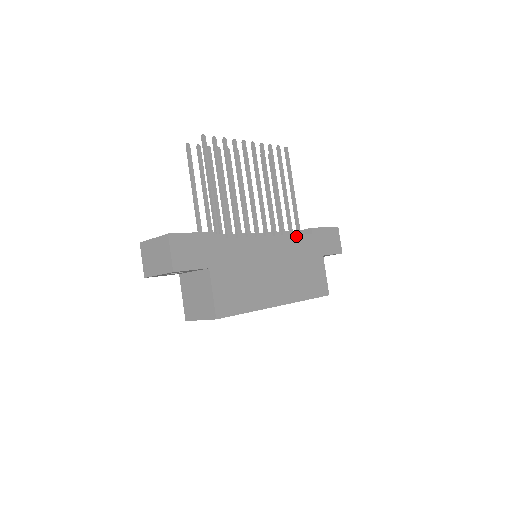
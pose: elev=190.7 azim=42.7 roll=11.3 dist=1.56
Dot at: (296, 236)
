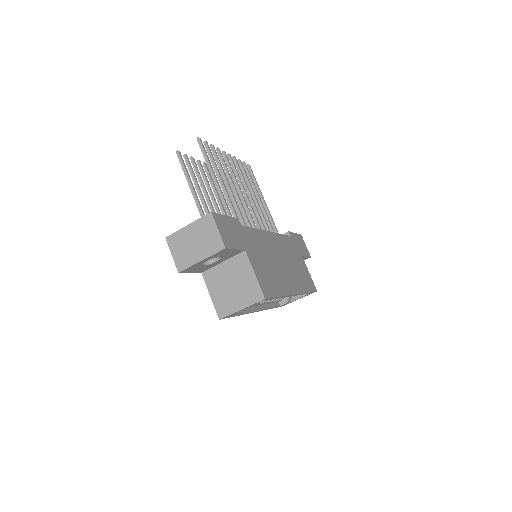
Dot at: (283, 236)
